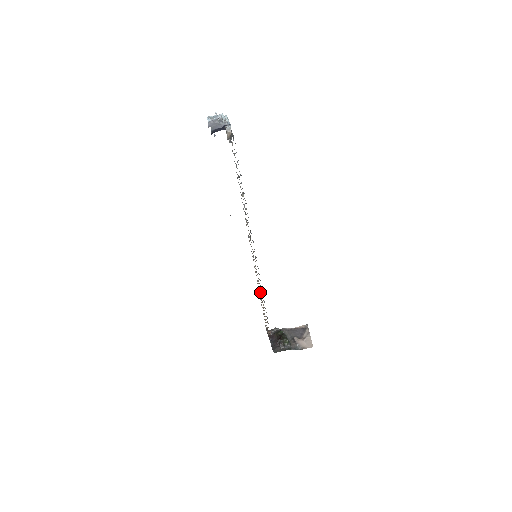
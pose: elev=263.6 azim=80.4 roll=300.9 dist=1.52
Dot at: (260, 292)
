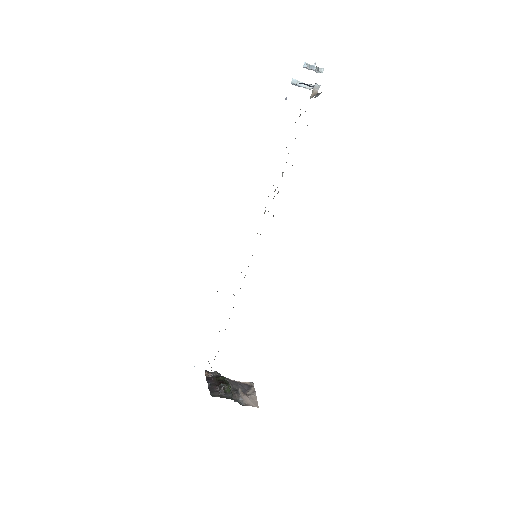
Dot at: (233, 307)
